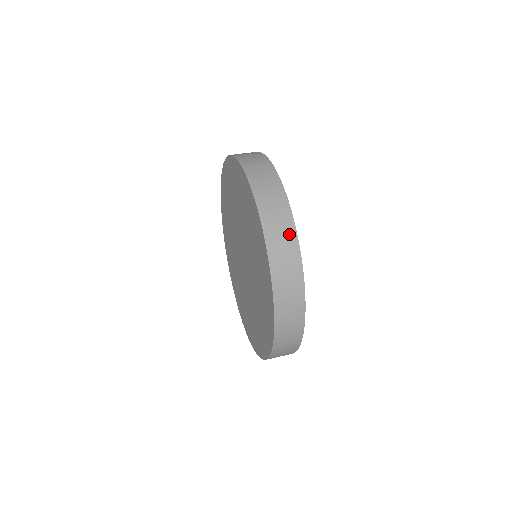
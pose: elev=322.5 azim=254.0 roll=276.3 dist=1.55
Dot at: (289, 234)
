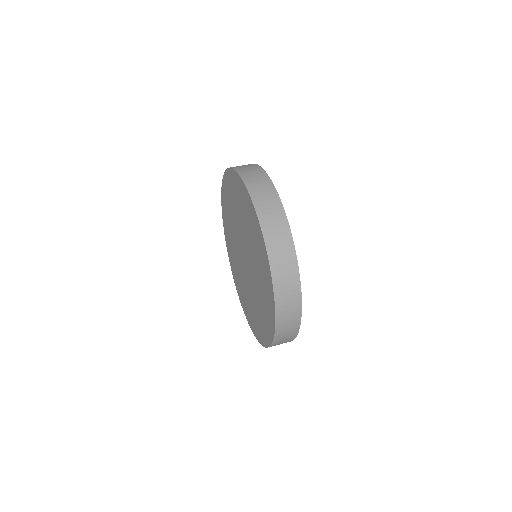
Dot at: (295, 312)
